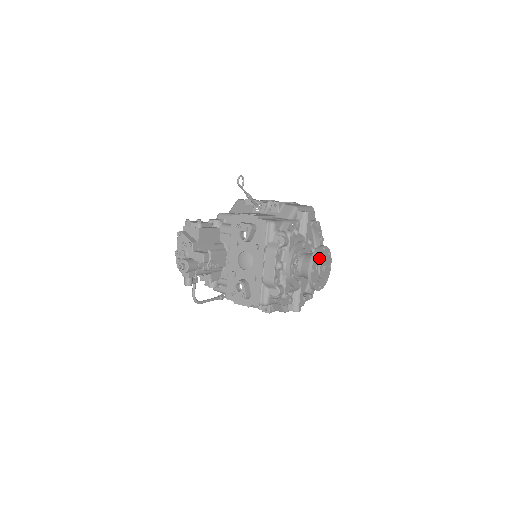
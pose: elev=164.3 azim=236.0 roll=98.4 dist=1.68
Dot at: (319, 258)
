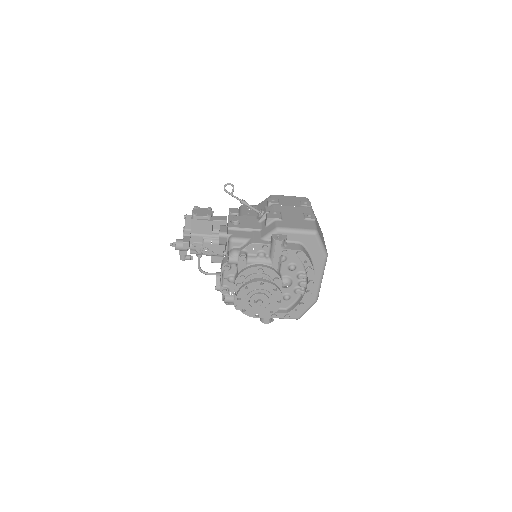
Dot at: (252, 290)
